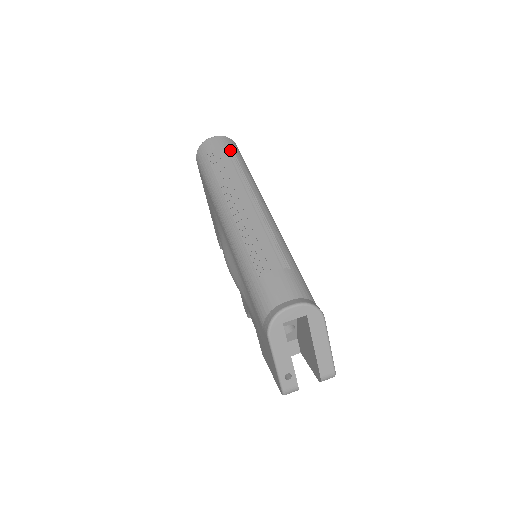
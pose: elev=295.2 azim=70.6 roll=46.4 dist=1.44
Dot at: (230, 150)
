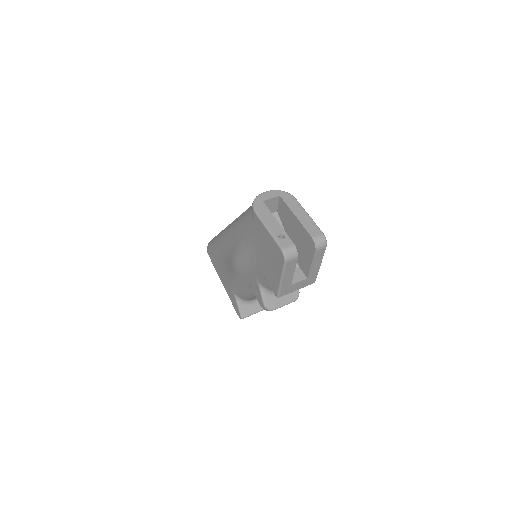
Dot at: occluded
